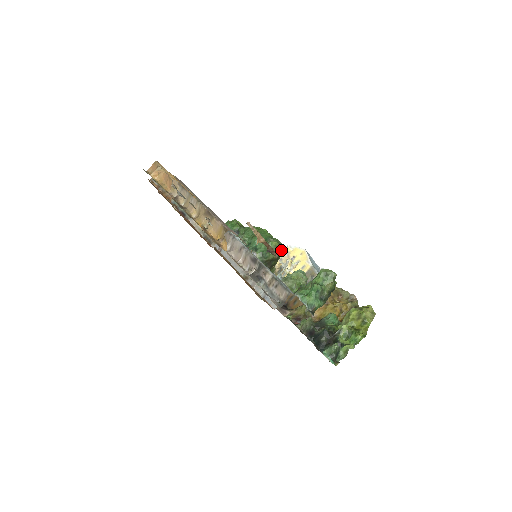
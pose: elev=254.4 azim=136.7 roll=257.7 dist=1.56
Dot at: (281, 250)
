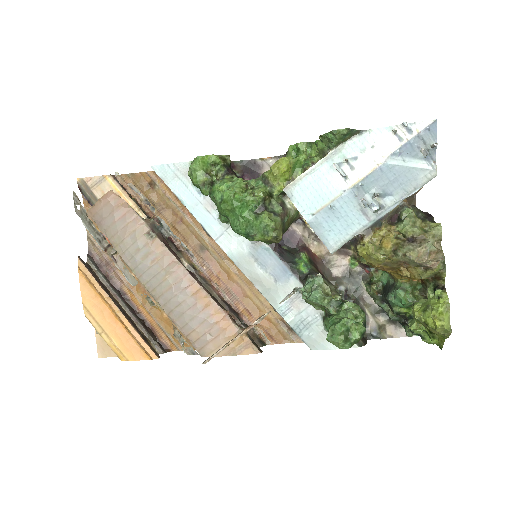
Dot at: (276, 239)
